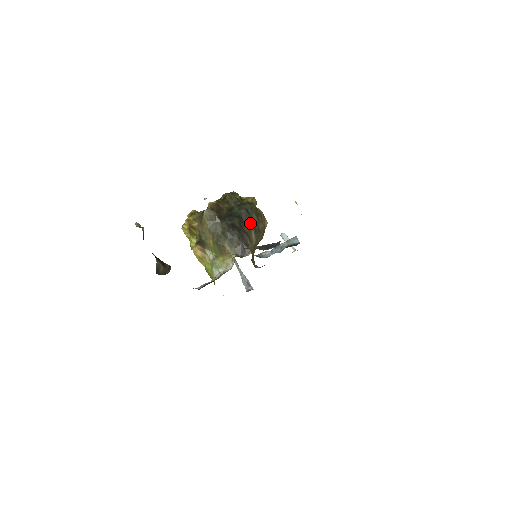
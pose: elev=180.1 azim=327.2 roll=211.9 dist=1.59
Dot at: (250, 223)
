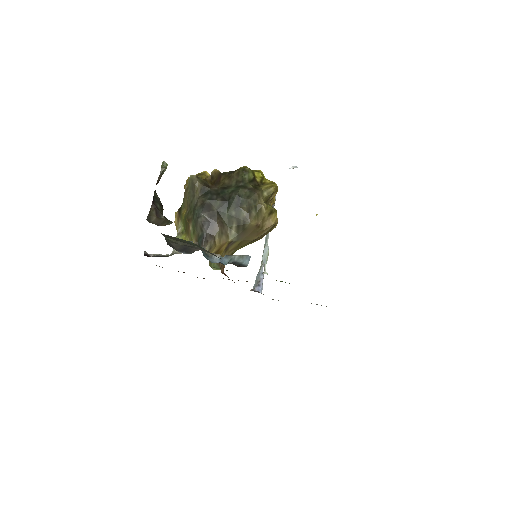
Dot at: (235, 213)
